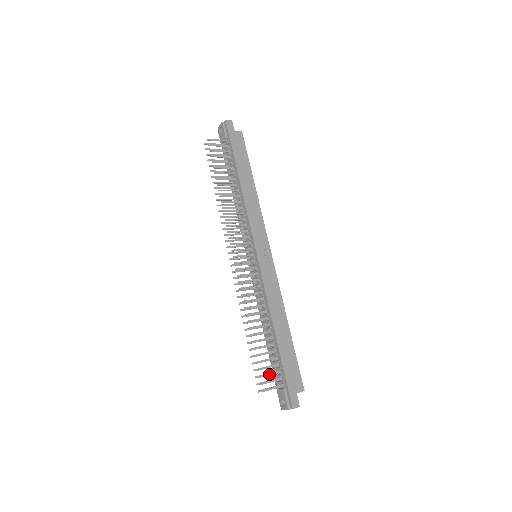
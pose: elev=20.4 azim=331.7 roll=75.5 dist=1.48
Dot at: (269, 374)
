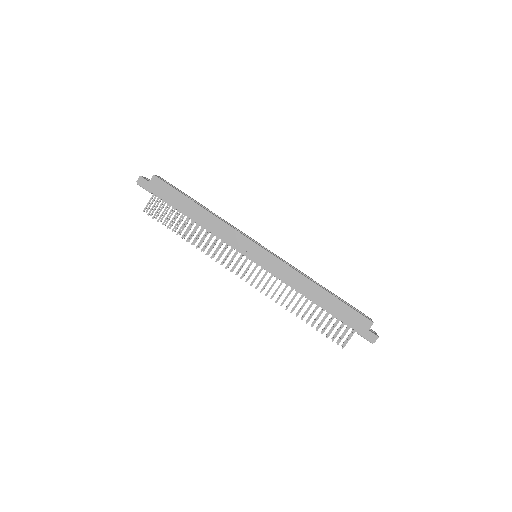
Dot at: (338, 333)
